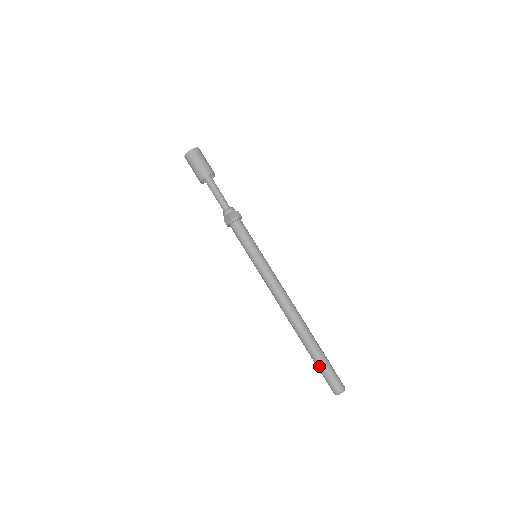
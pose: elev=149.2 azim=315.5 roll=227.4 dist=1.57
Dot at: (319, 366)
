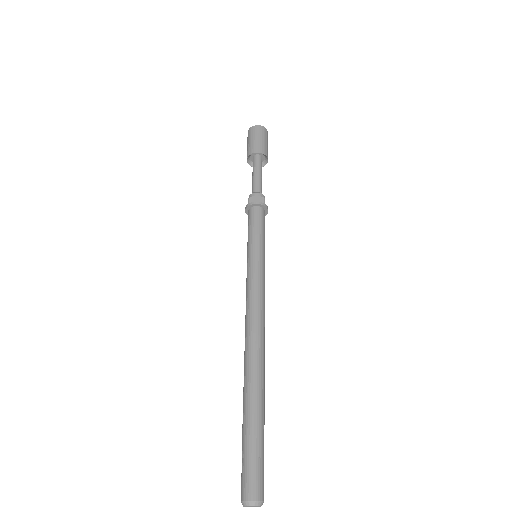
Dot at: (242, 439)
